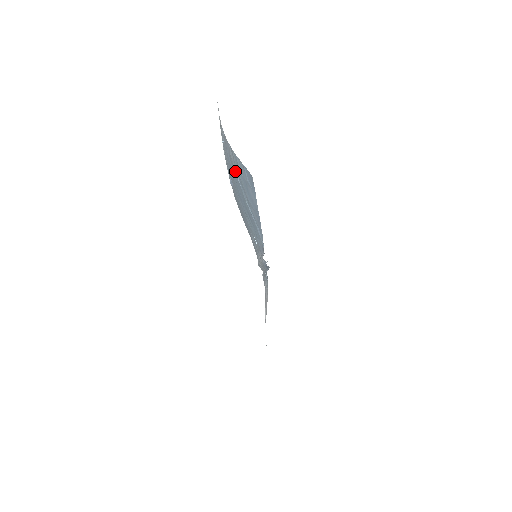
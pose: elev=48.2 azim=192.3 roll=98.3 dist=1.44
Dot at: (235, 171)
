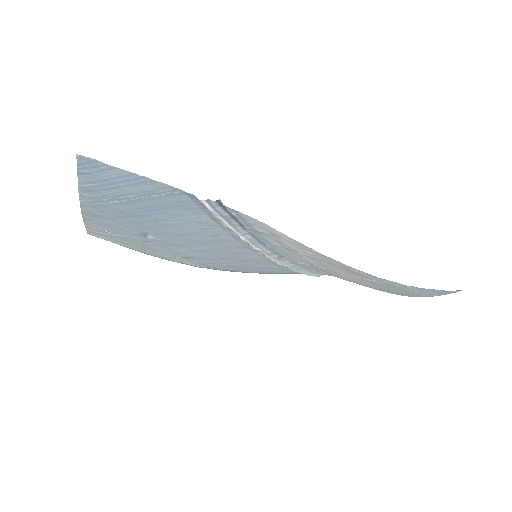
Dot at: (105, 203)
